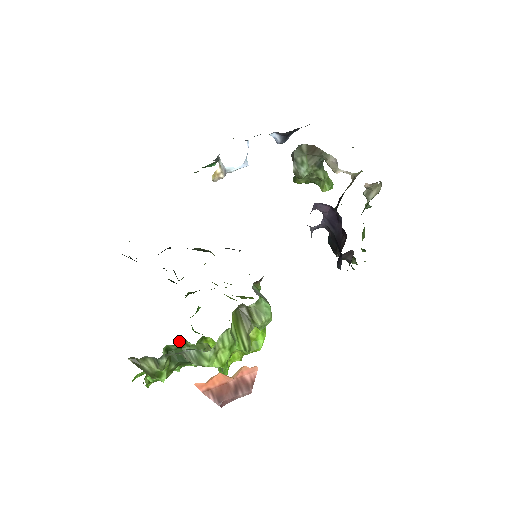
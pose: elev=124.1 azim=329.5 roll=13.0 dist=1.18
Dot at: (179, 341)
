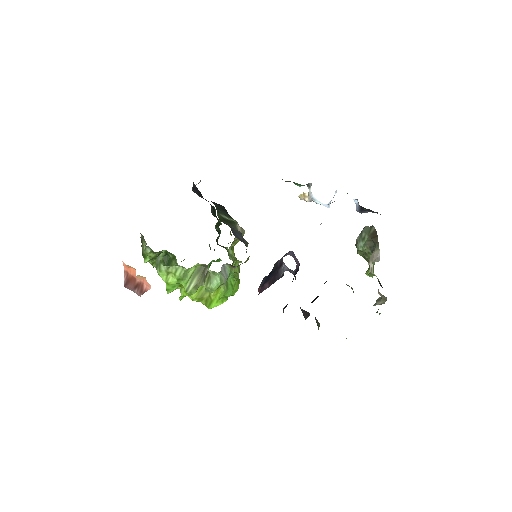
Dot at: (172, 254)
